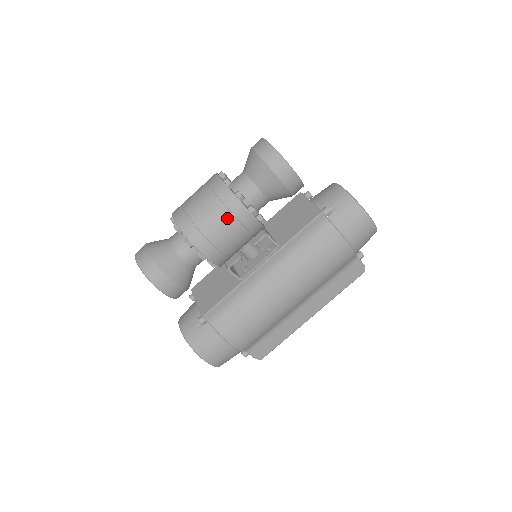
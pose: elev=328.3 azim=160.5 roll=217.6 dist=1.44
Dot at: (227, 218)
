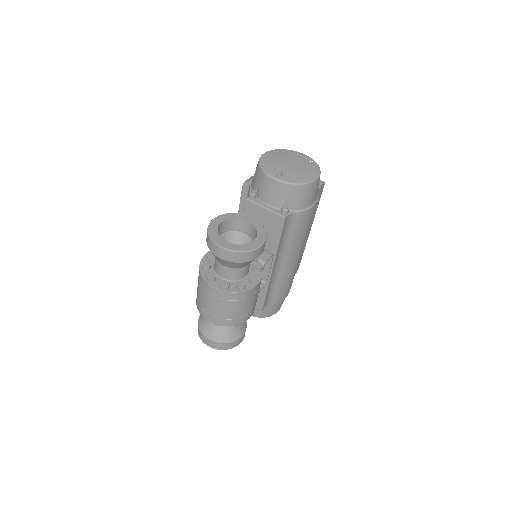
Dot at: (247, 301)
